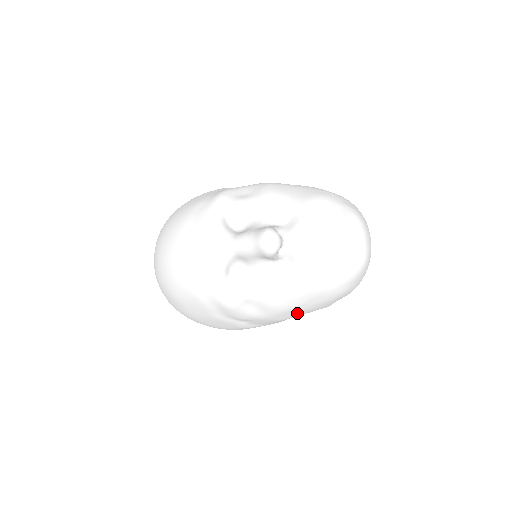
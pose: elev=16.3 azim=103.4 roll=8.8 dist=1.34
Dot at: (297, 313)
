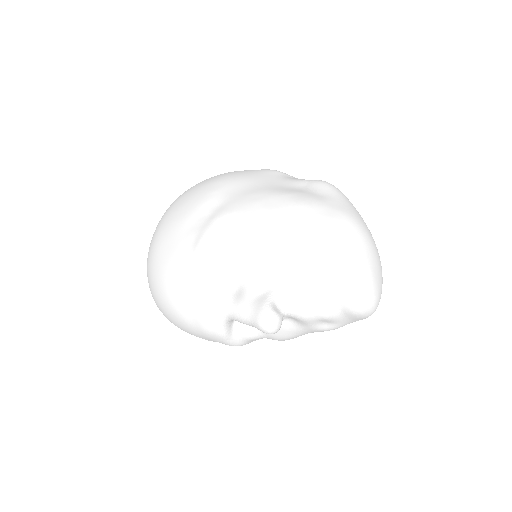
Dot at: occluded
